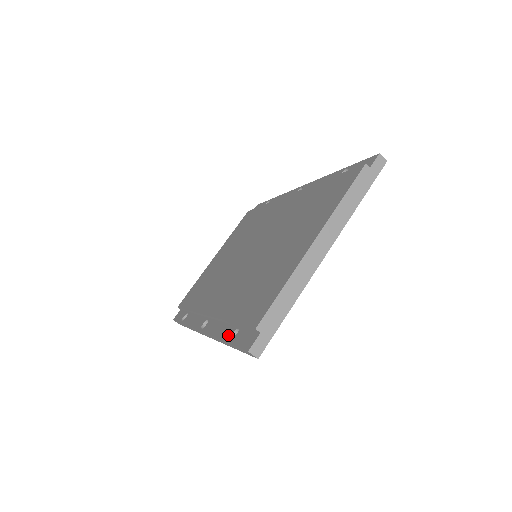
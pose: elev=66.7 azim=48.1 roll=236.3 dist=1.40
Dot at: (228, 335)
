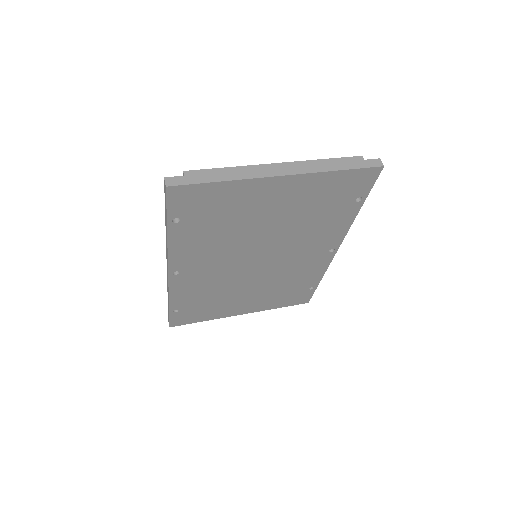
Dot at: occluded
